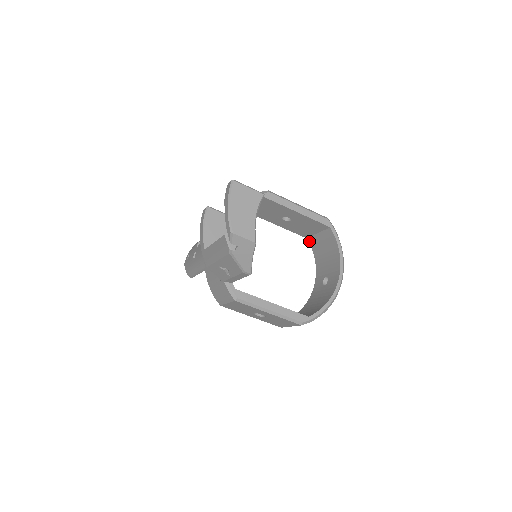
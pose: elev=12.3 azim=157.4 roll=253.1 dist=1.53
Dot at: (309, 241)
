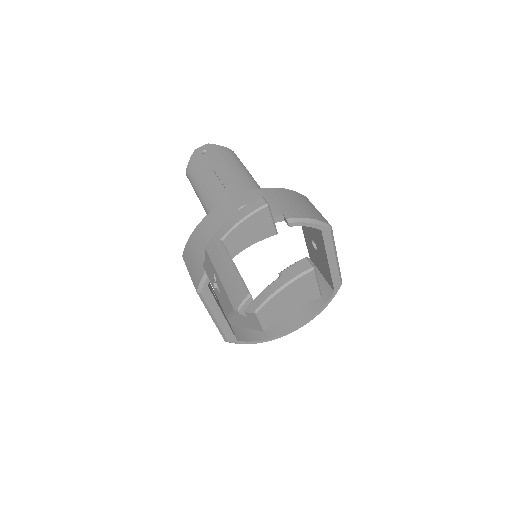
Dot at: occluded
